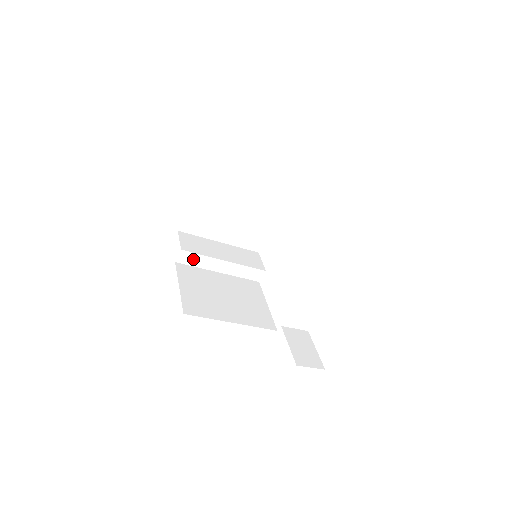
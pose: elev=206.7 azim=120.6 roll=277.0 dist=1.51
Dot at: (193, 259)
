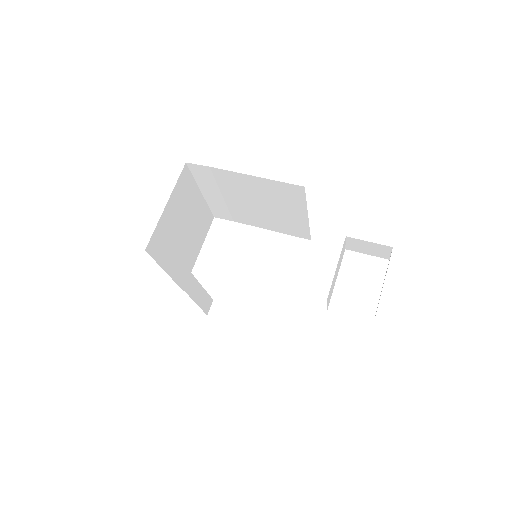
Dot at: (184, 277)
